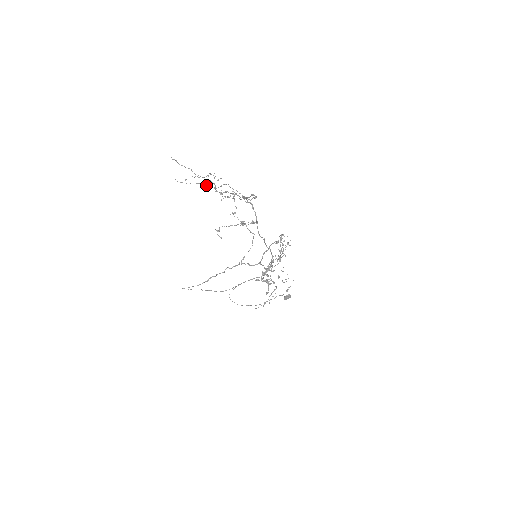
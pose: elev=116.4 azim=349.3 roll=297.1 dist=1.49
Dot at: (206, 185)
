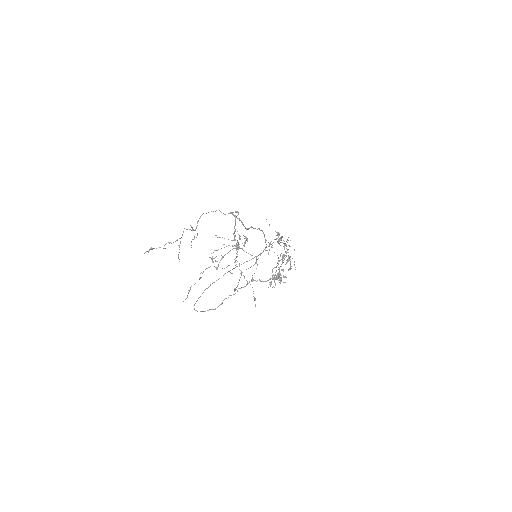
Dot at: occluded
